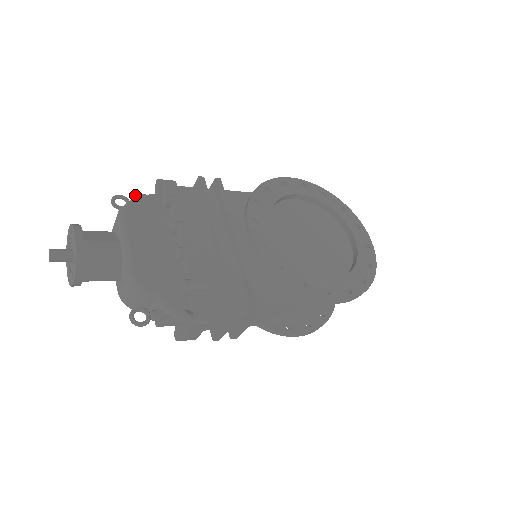
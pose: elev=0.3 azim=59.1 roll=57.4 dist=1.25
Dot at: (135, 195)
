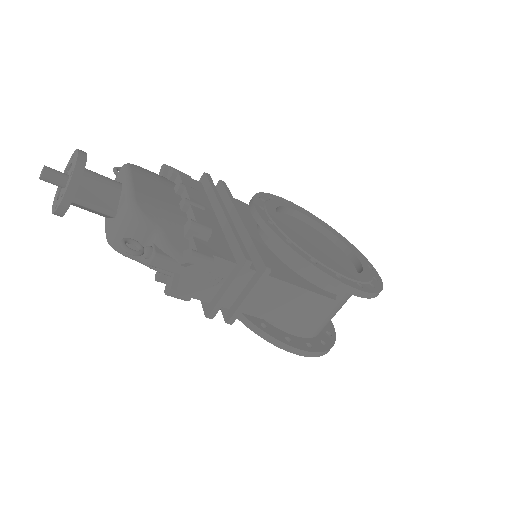
Dot at: occluded
